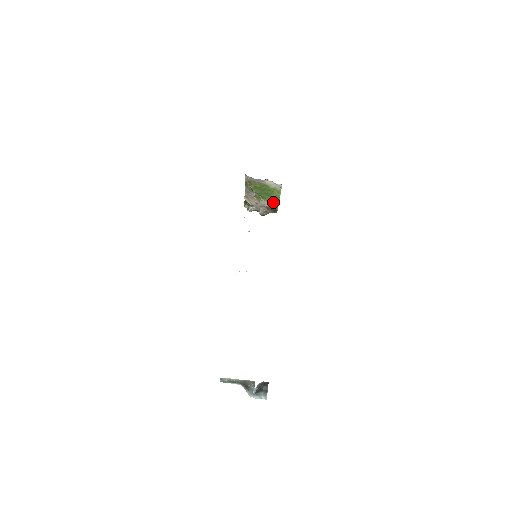
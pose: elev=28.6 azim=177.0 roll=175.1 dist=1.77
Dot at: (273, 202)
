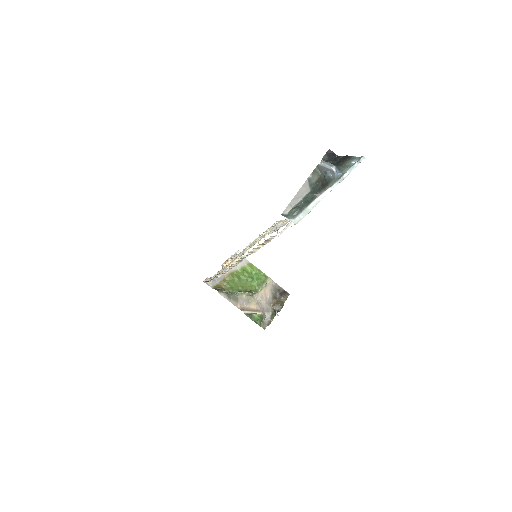
Dot at: (265, 283)
